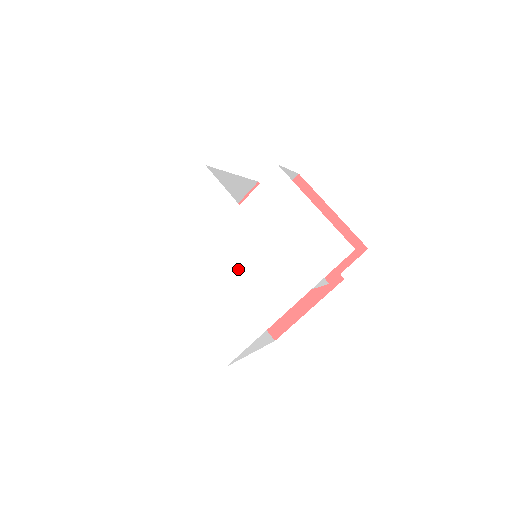
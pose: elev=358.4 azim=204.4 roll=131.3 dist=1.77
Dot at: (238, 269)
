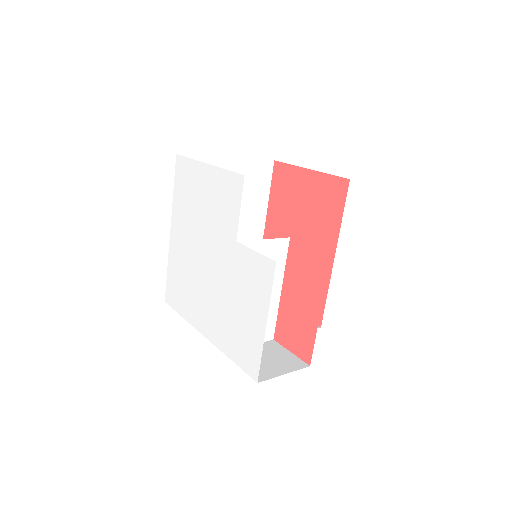
Dot at: (205, 273)
